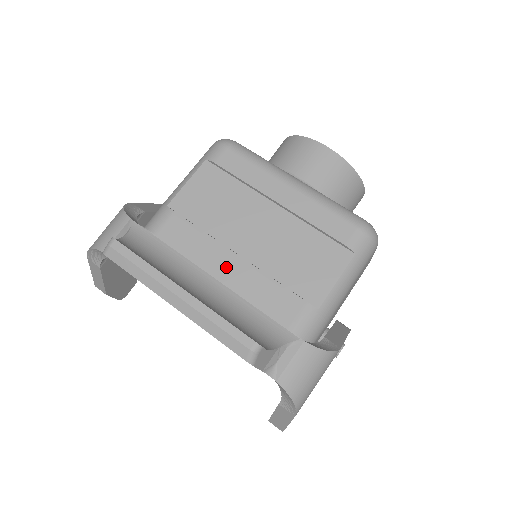
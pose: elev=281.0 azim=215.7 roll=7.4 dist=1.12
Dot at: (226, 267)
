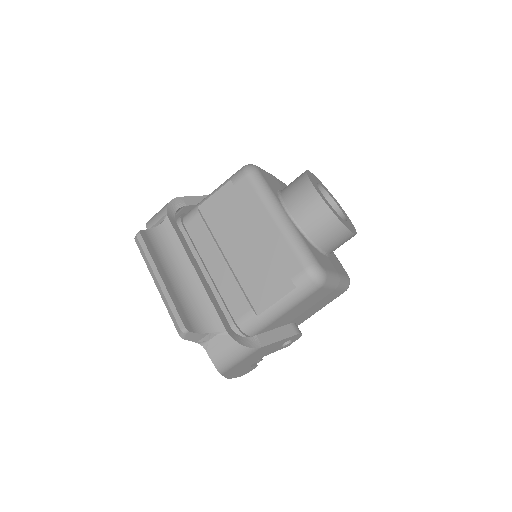
Dot at: (215, 264)
